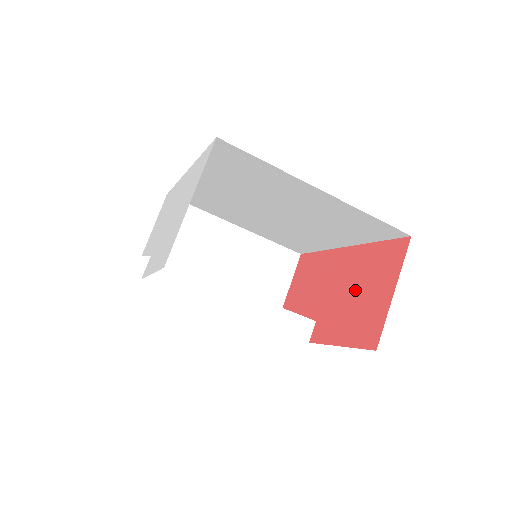
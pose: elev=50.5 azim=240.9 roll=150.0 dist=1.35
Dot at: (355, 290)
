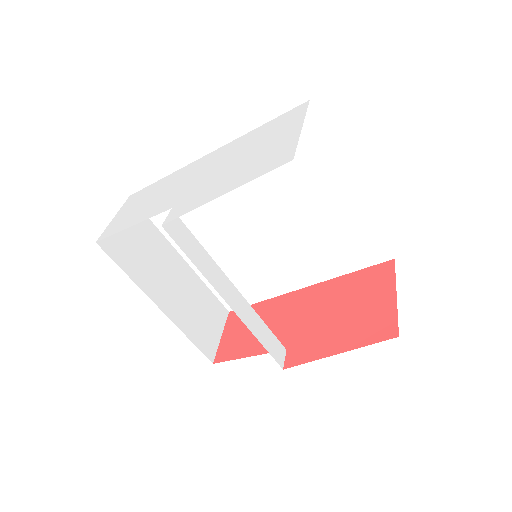
Dot at: (339, 309)
